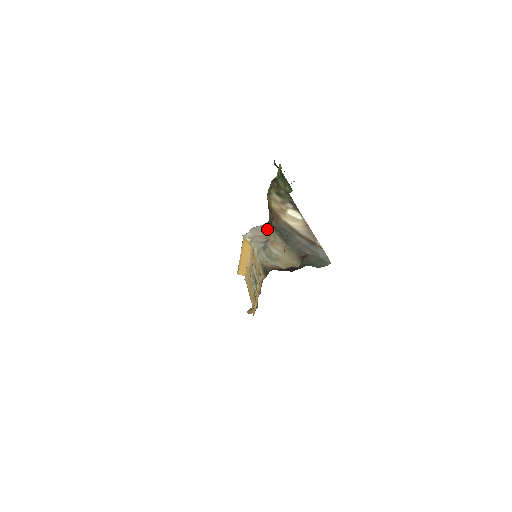
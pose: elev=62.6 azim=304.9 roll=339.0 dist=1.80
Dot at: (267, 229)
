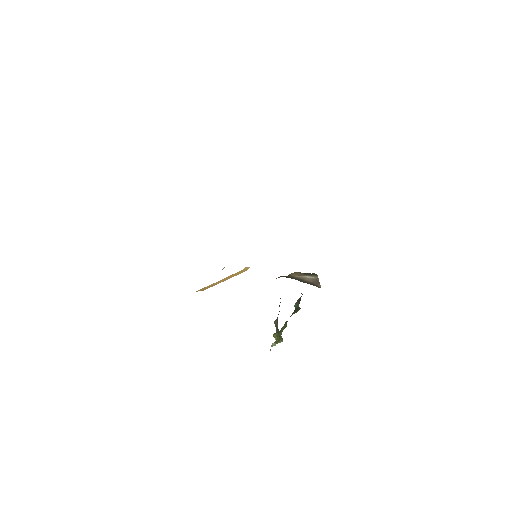
Dot at: occluded
